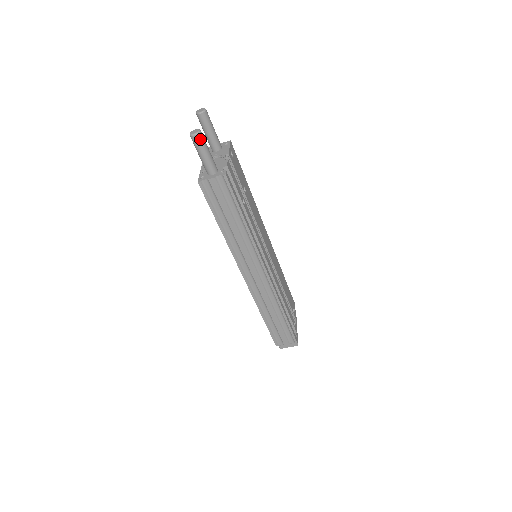
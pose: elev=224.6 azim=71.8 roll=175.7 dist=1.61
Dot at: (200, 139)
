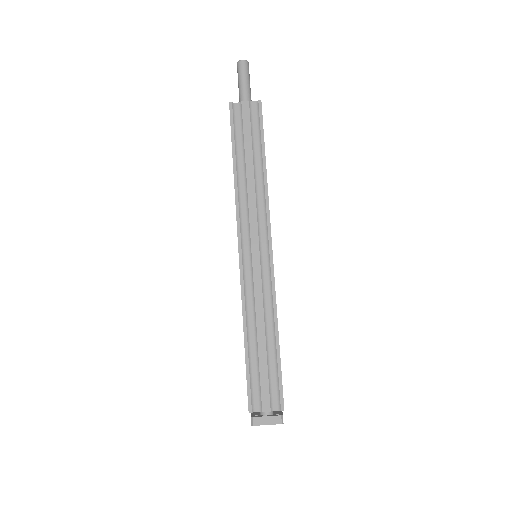
Dot at: (246, 66)
